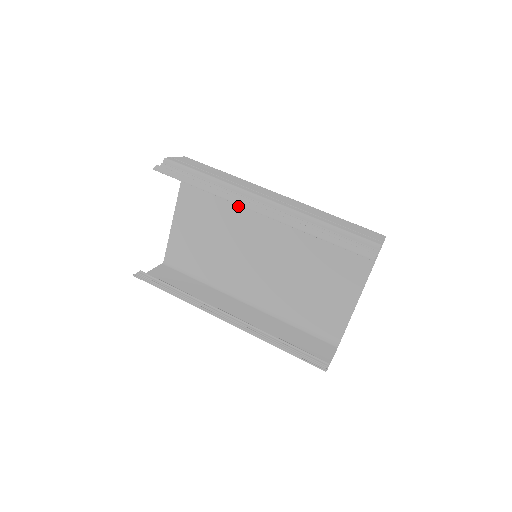
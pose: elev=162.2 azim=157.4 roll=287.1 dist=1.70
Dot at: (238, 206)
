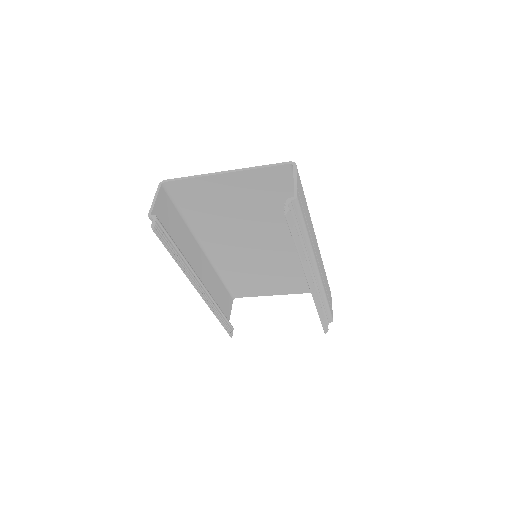
Dot at: (282, 219)
